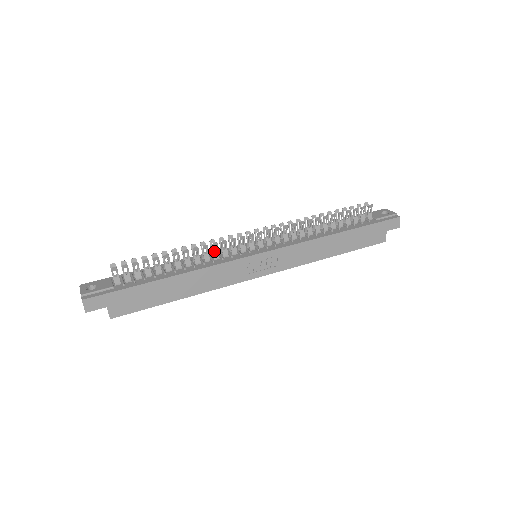
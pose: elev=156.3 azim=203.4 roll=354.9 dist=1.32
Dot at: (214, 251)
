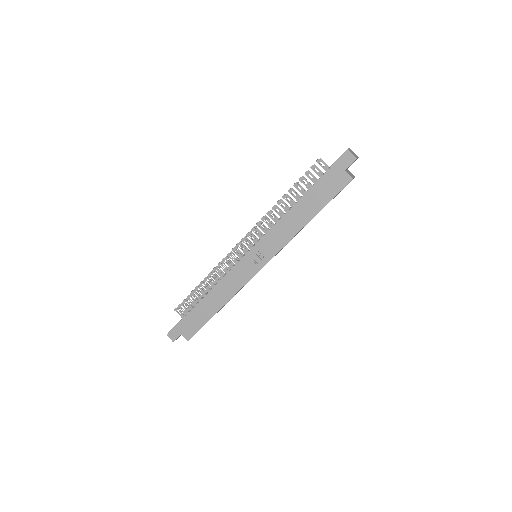
Dot at: (227, 268)
